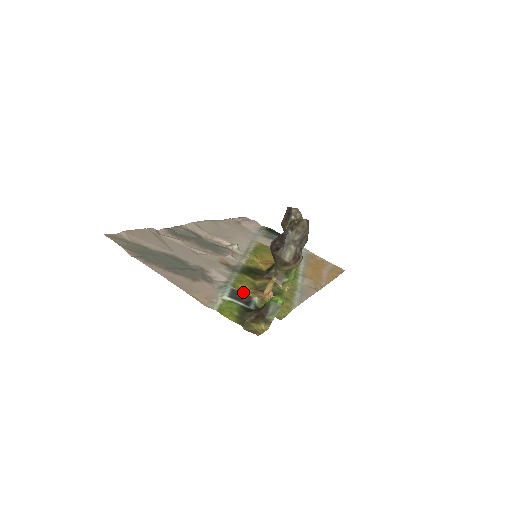
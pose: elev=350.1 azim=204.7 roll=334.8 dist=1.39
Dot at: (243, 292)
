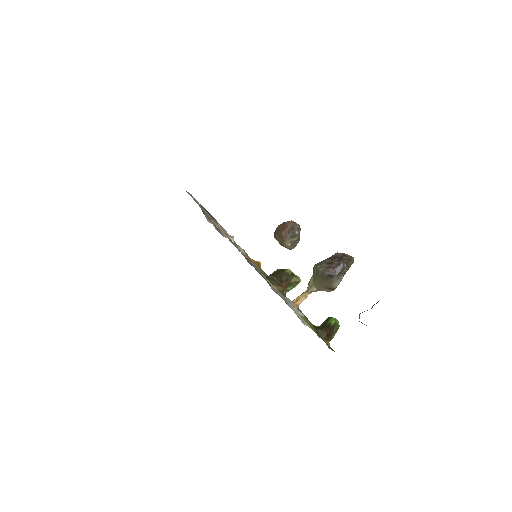
Dot at: occluded
